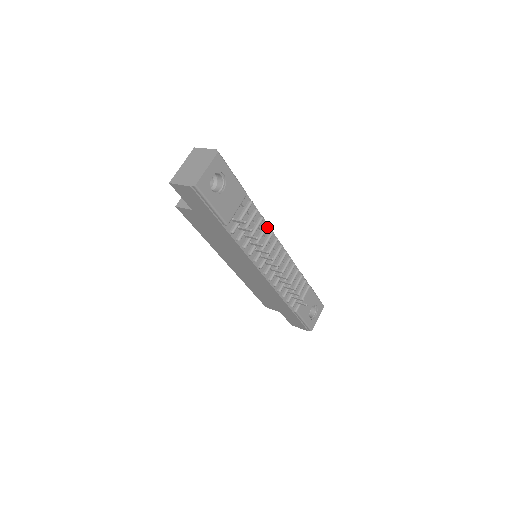
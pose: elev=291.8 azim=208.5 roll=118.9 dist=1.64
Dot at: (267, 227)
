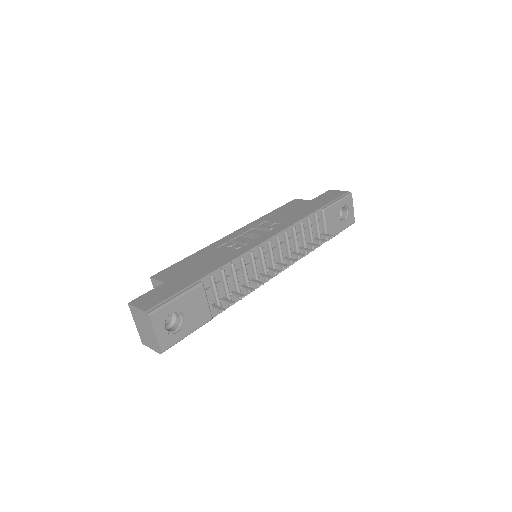
Dot at: (243, 261)
